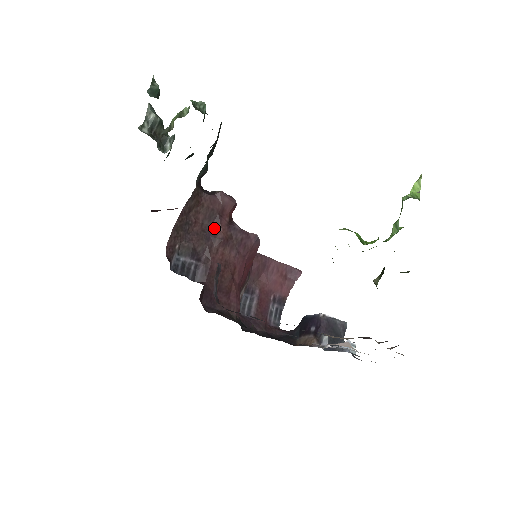
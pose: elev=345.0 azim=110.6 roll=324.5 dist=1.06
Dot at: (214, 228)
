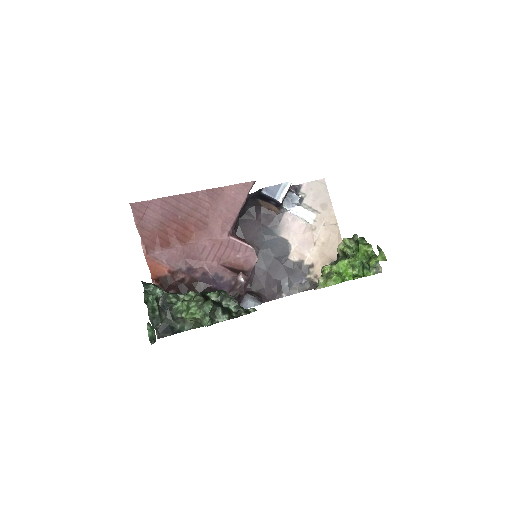
Dot at: occluded
